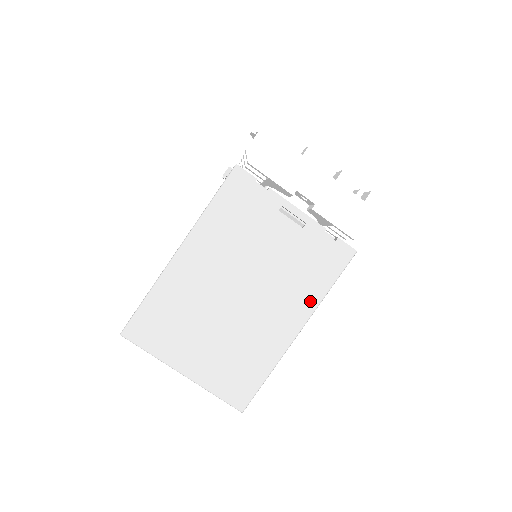
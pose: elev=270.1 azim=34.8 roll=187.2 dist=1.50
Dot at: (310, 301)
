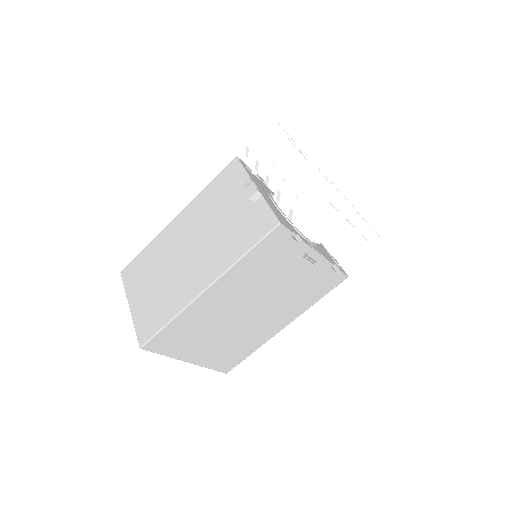
Dot at: (300, 310)
